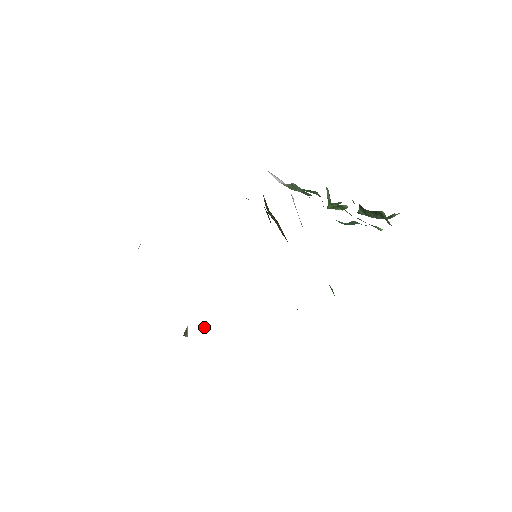
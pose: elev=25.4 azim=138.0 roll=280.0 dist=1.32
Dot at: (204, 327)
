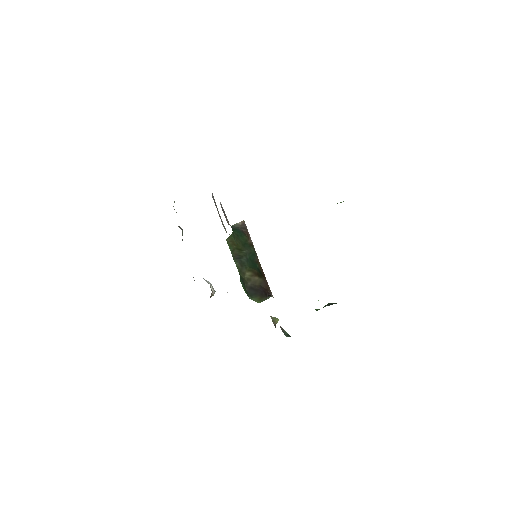
Dot at: occluded
